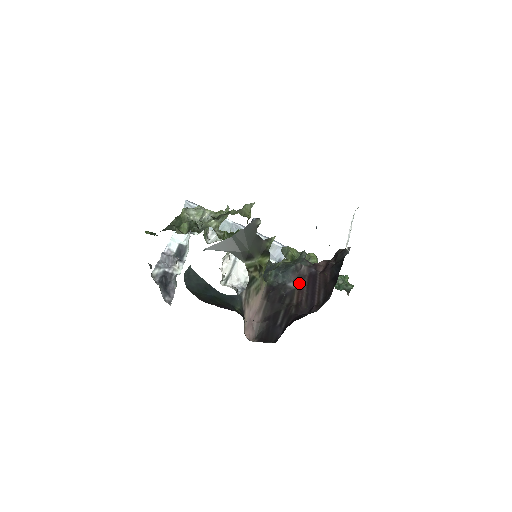
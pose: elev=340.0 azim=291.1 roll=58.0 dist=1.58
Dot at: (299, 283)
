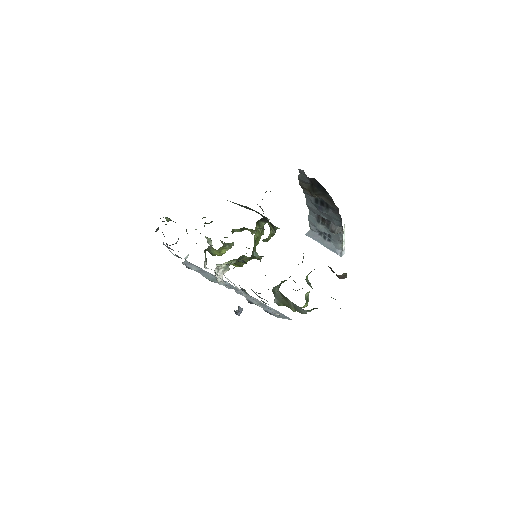
Dot at: occluded
